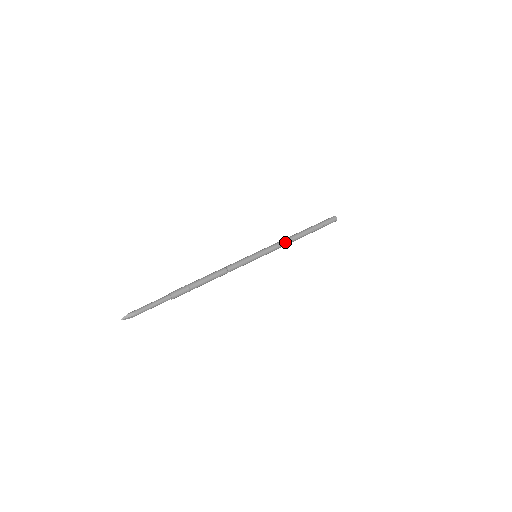
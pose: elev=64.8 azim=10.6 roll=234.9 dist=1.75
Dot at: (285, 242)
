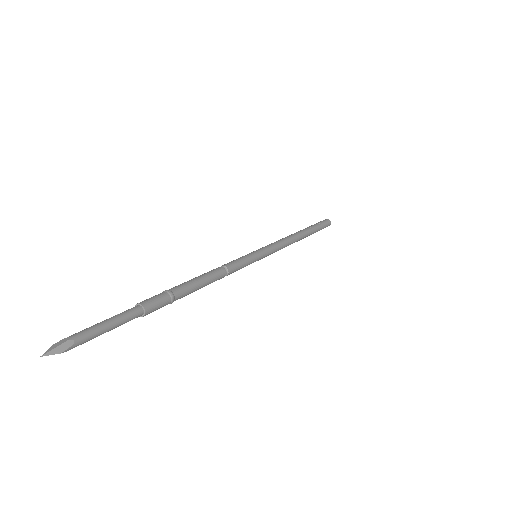
Dot at: (284, 239)
